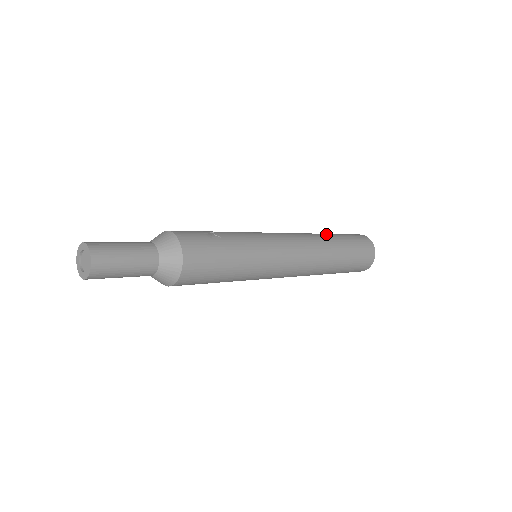
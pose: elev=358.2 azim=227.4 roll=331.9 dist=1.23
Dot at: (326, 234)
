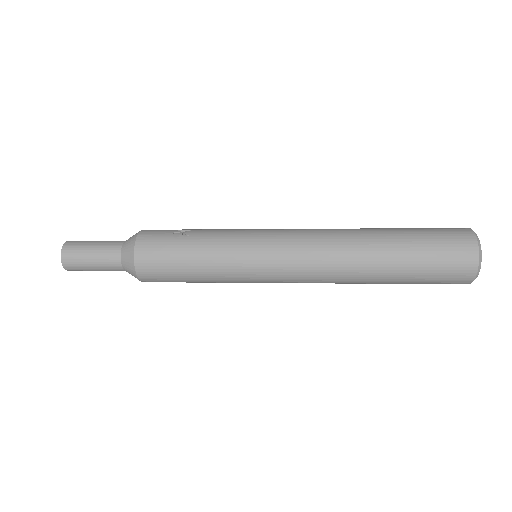
Dot at: (378, 229)
